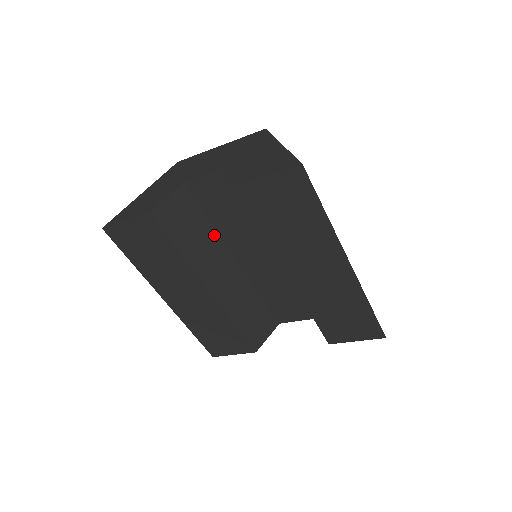
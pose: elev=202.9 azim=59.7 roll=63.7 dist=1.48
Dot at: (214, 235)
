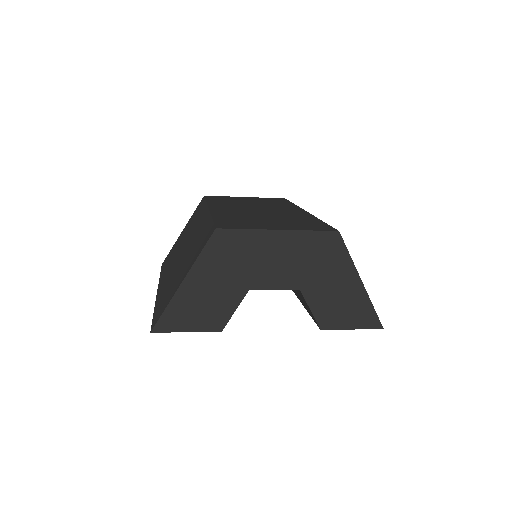
Dot at: occluded
